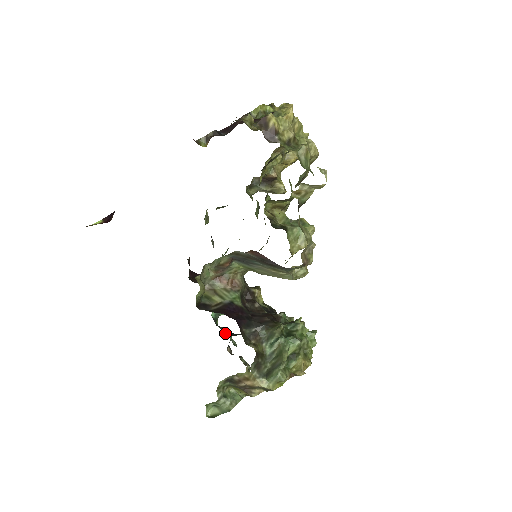
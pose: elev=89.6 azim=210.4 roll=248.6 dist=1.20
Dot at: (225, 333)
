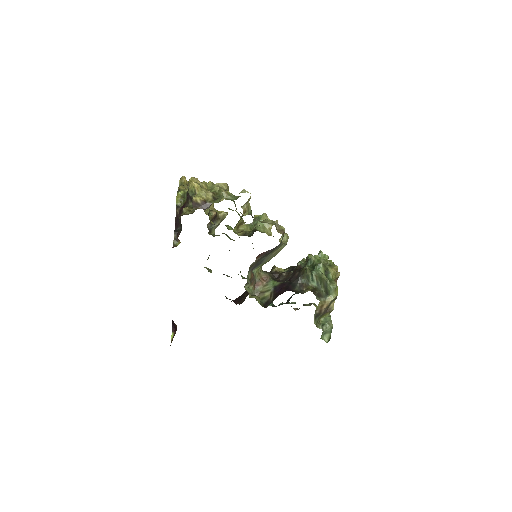
Dot at: occluded
